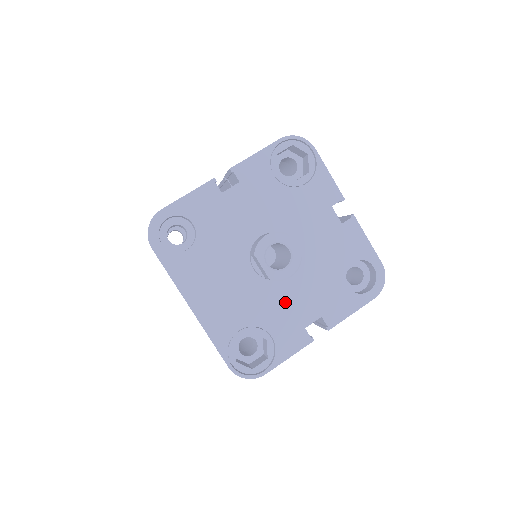
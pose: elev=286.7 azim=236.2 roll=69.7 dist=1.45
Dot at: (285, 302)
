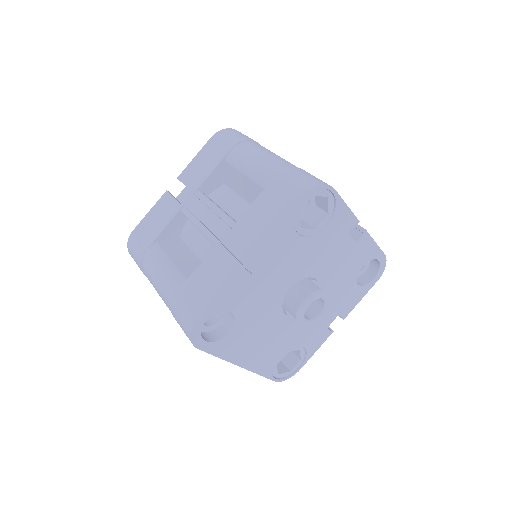
Dot at: occluded
